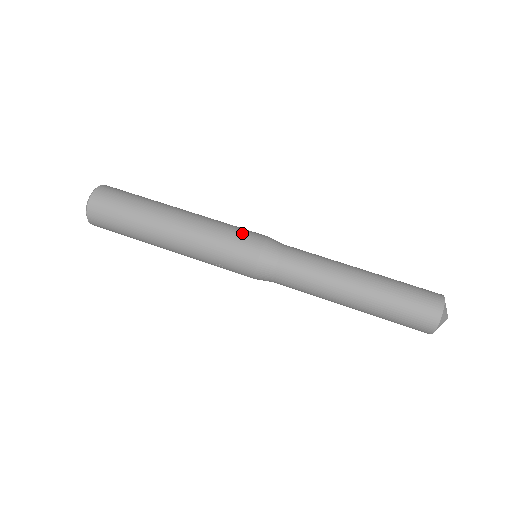
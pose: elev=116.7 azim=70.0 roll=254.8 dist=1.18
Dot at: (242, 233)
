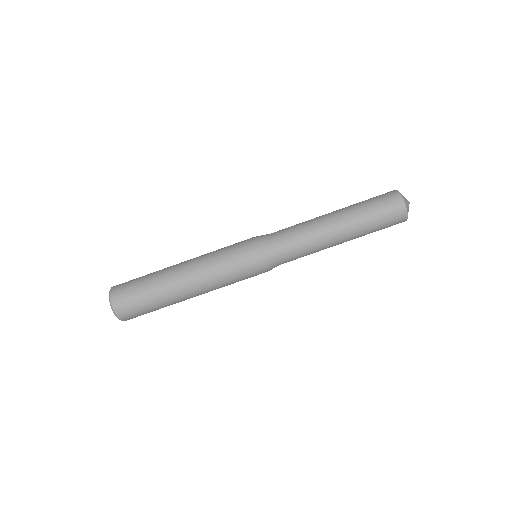
Dot at: (242, 266)
